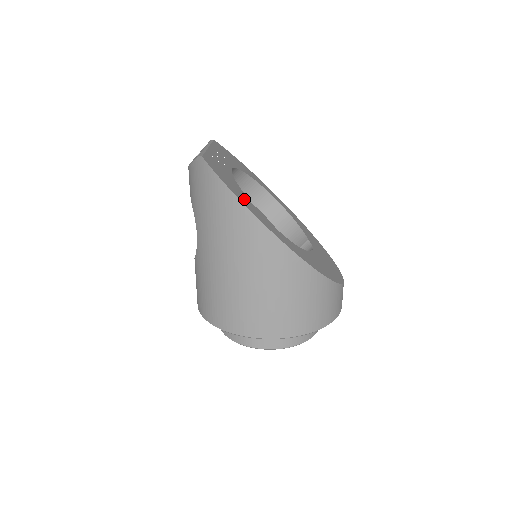
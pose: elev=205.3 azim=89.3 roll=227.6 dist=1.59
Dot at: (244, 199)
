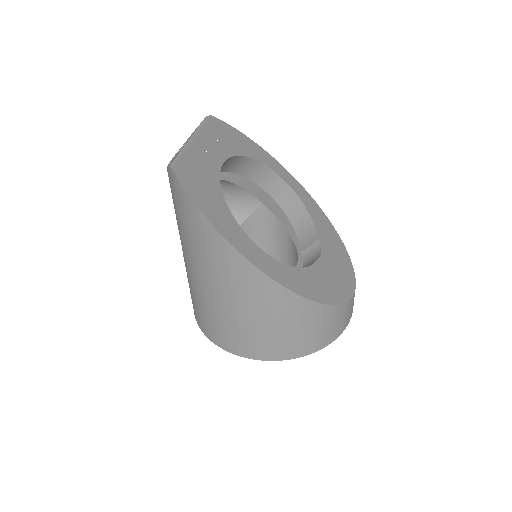
Dot at: (223, 220)
